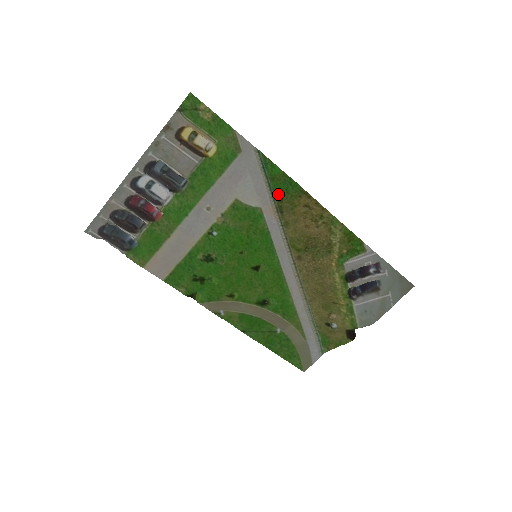
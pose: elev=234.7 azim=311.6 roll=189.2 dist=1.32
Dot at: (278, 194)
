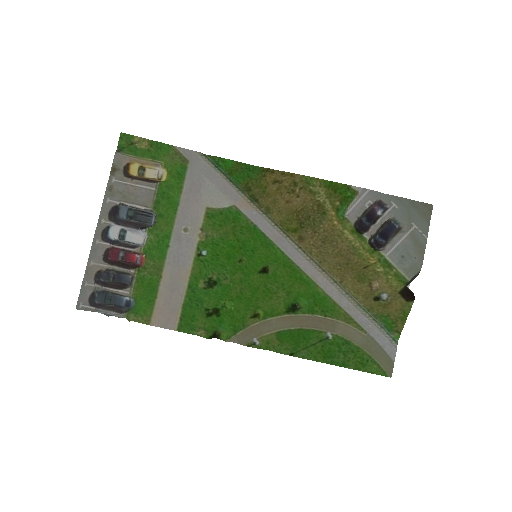
Dot at: (243, 184)
